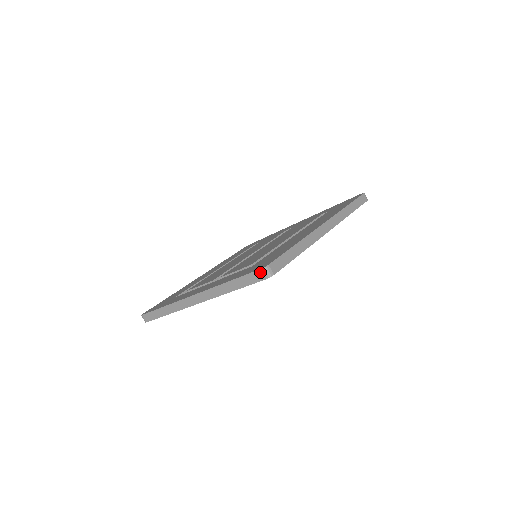
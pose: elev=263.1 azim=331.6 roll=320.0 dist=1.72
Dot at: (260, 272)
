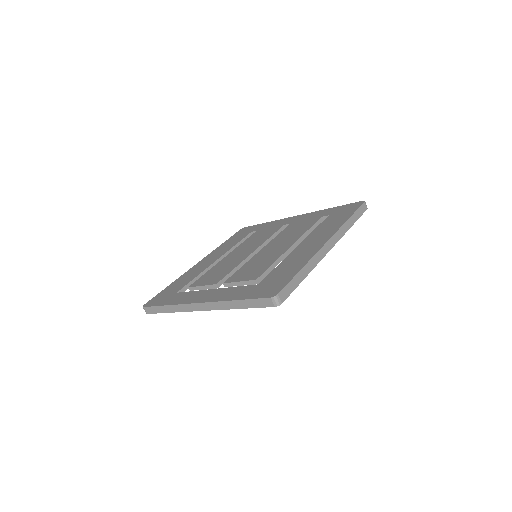
Dot at: (269, 300)
